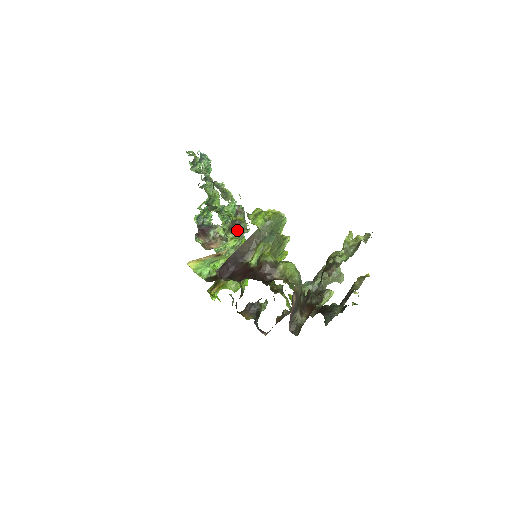
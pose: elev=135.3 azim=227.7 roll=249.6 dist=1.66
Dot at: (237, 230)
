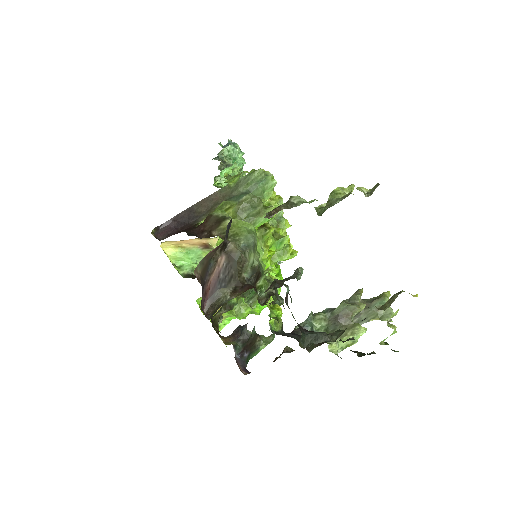
Dot at: occluded
